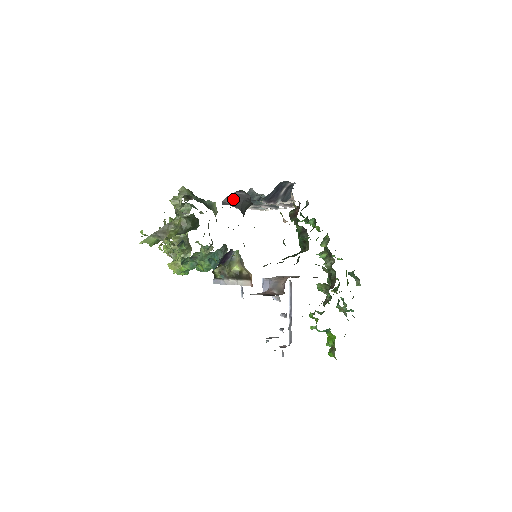
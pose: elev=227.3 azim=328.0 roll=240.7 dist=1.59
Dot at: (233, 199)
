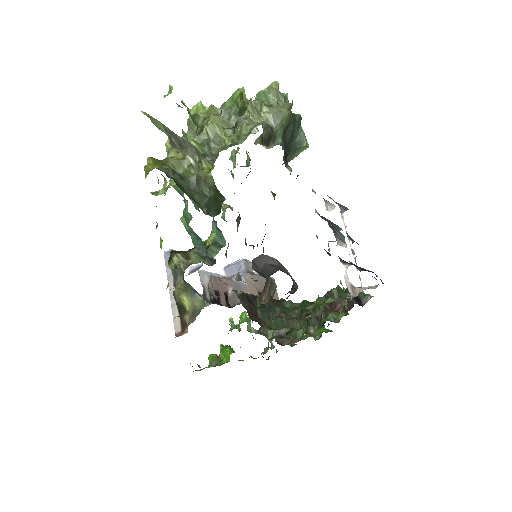
Dot at: (278, 265)
